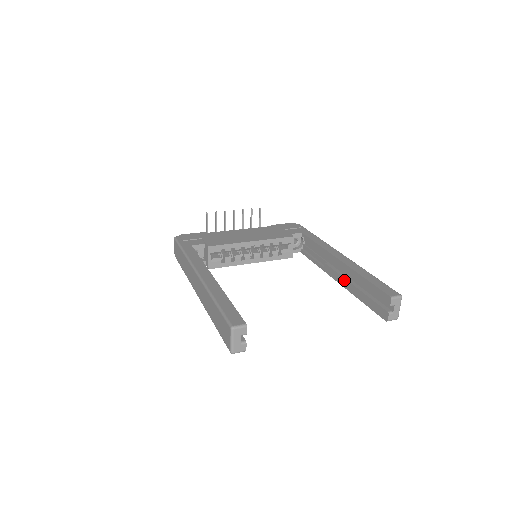
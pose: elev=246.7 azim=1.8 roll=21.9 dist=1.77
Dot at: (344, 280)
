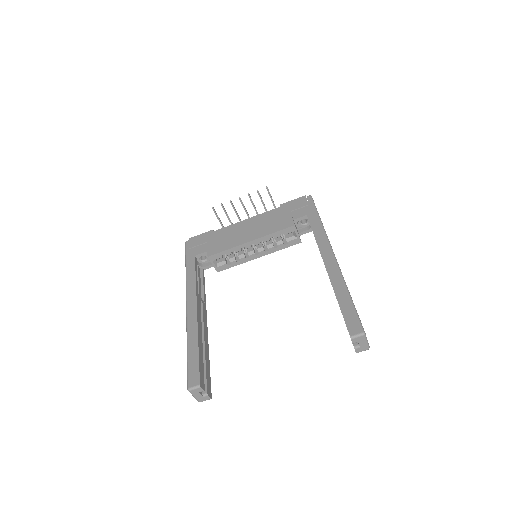
Dot at: occluded
